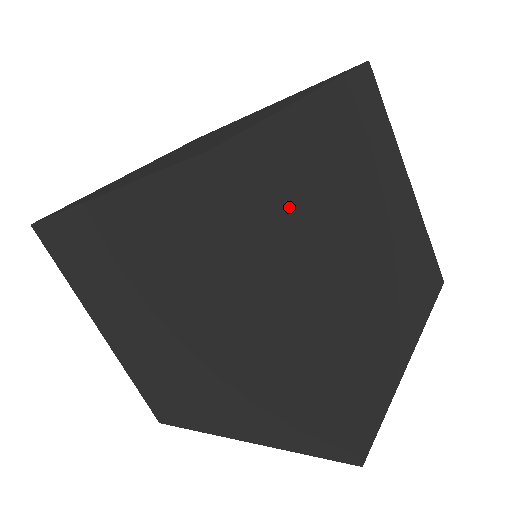
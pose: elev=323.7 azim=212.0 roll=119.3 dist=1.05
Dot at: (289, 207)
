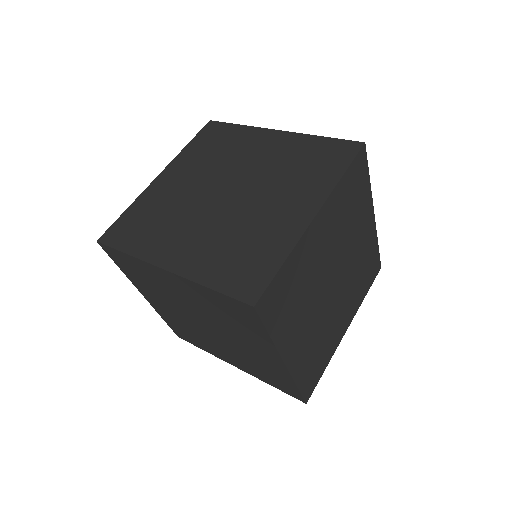
Dot at: (291, 302)
